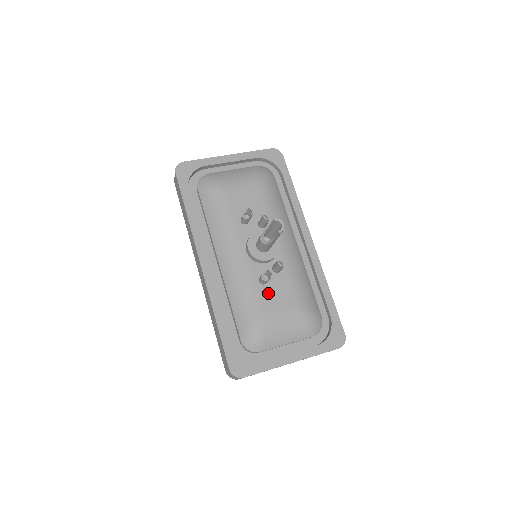
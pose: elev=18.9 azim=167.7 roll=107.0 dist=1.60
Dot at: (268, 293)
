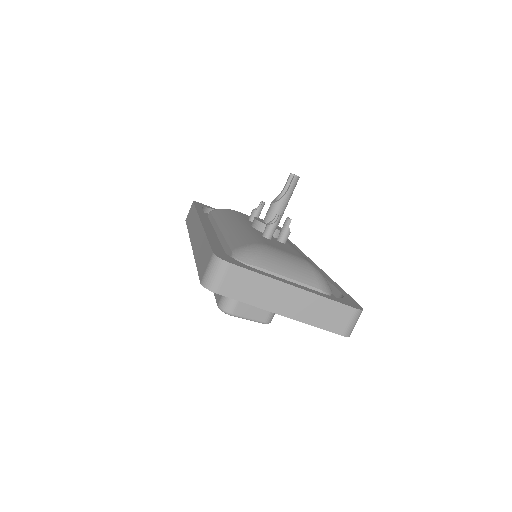
Dot at: (271, 242)
